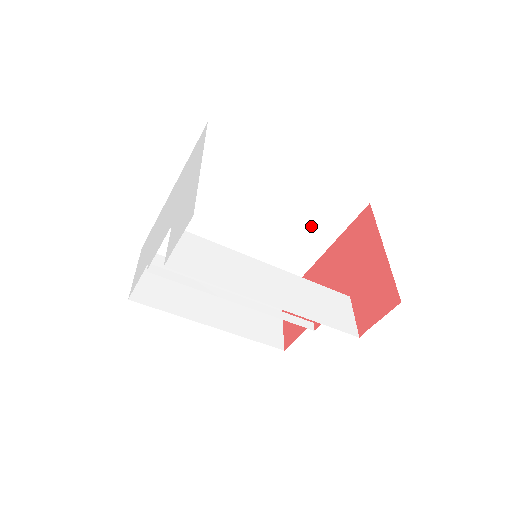
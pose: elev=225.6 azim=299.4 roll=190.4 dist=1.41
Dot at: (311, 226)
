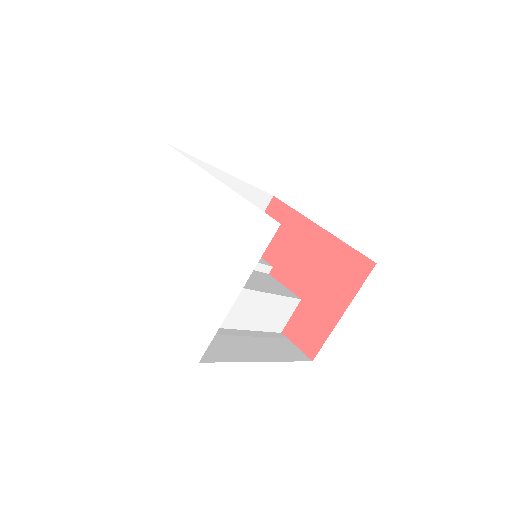
Dot at: occluded
